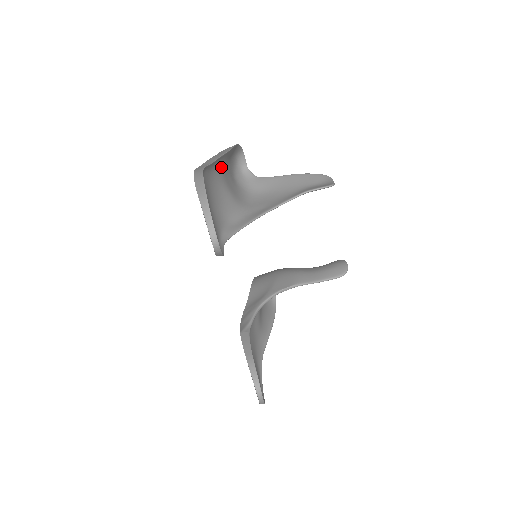
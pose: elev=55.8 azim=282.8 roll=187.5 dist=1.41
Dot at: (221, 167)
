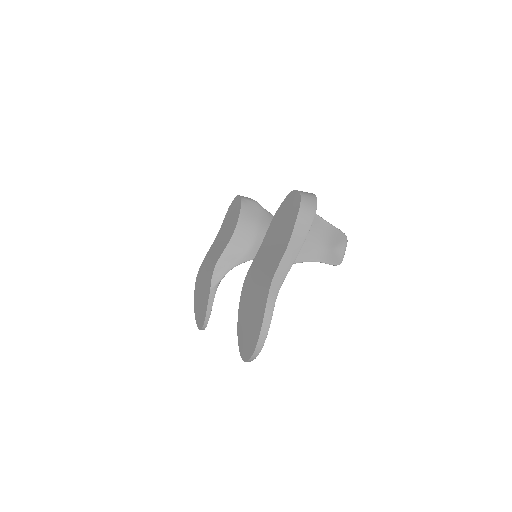
Dot at: occluded
